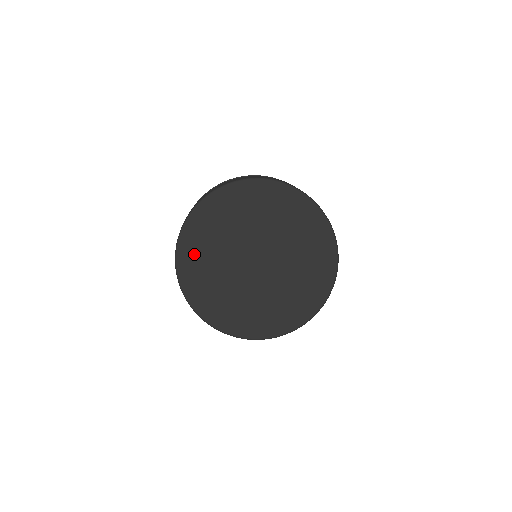
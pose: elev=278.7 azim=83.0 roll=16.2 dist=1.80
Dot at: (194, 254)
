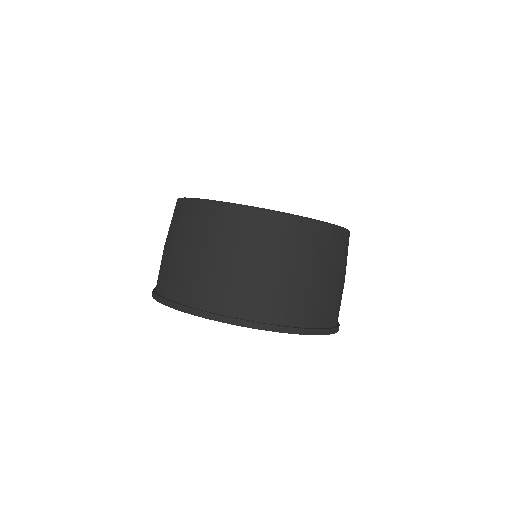
Dot at: occluded
